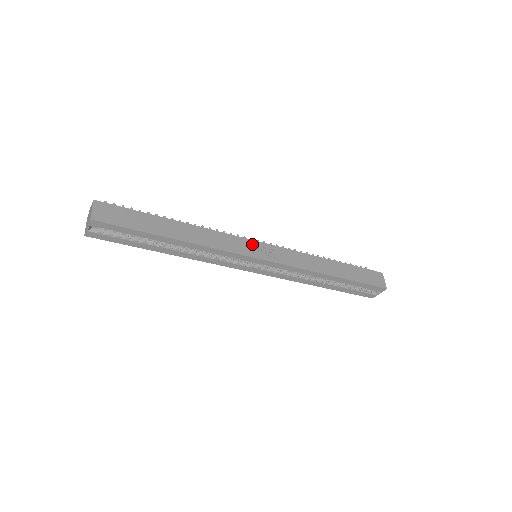
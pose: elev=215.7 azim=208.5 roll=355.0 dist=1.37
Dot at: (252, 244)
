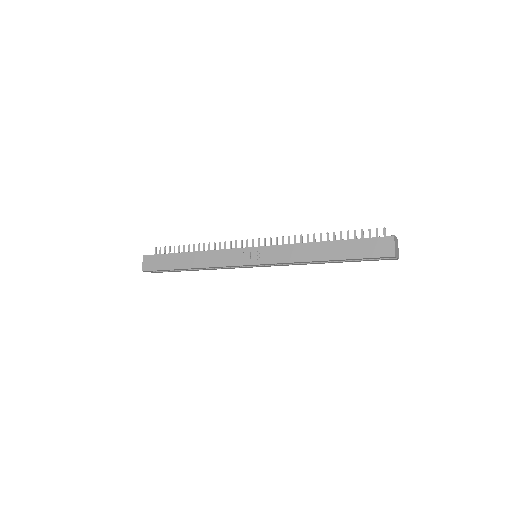
Dot at: (243, 252)
